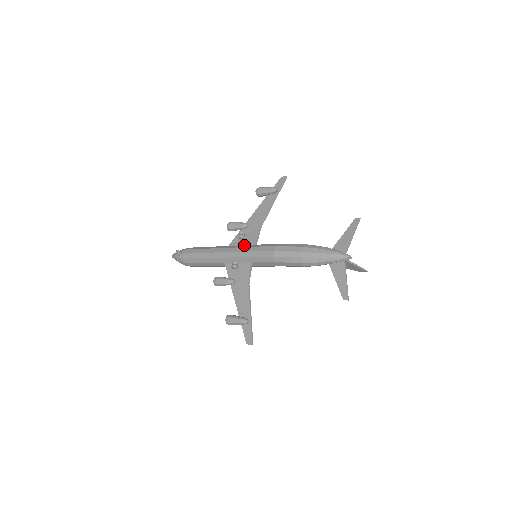
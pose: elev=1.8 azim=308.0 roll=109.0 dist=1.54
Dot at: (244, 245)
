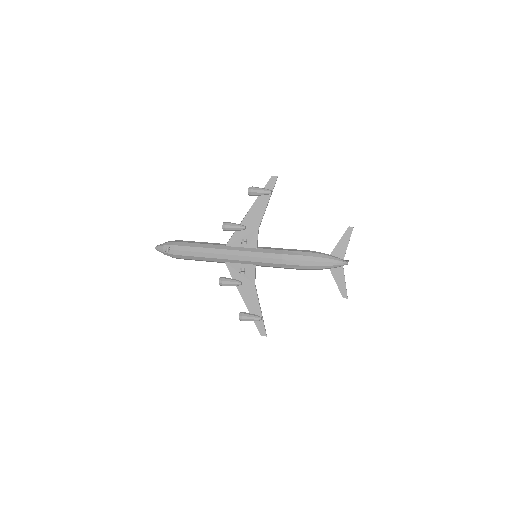
Dot at: (244, 247)
